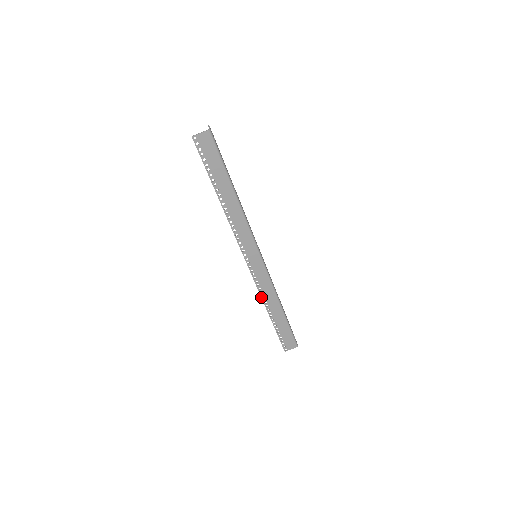
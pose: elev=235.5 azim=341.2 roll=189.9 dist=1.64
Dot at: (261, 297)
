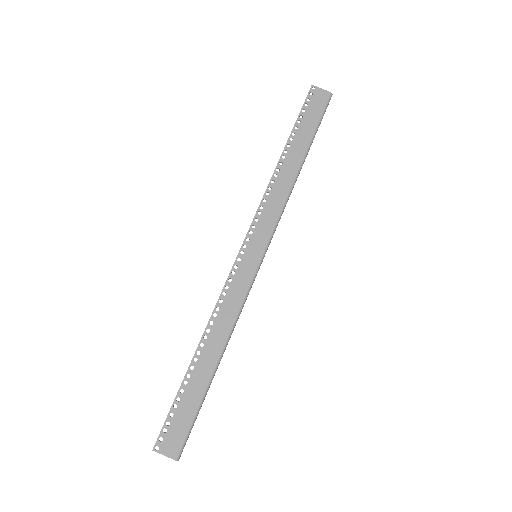
Dot at: (211, 315)
